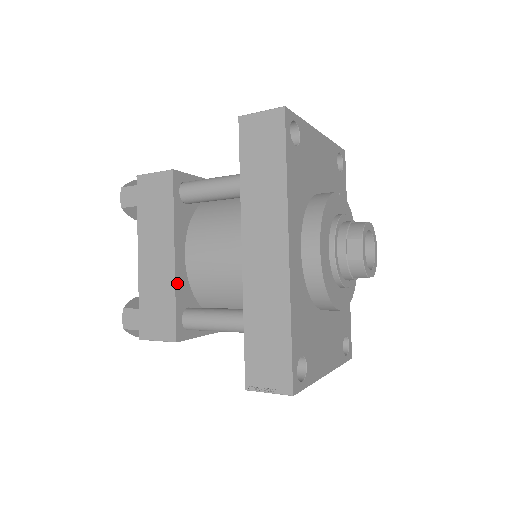
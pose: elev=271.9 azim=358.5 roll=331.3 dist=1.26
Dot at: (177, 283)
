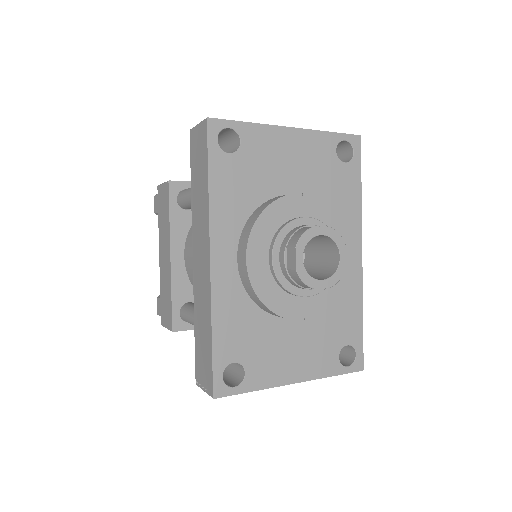
Dot at: (174, 281)
